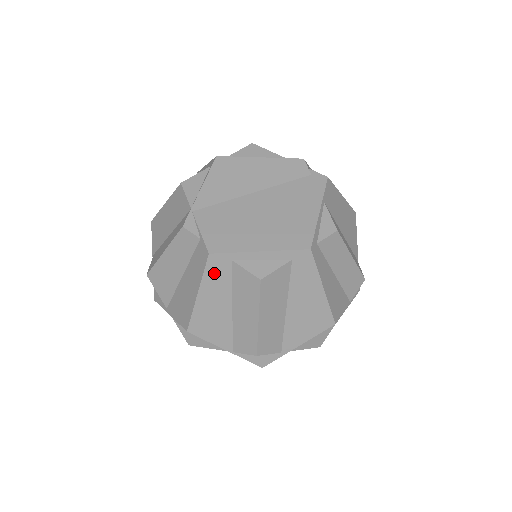
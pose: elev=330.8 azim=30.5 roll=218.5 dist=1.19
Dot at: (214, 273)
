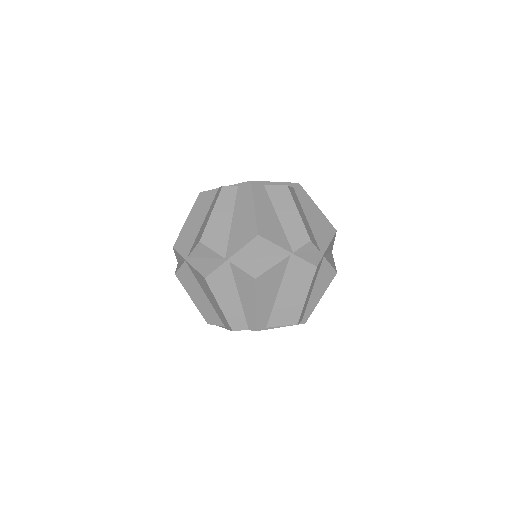
Dot at: (258, 193)
